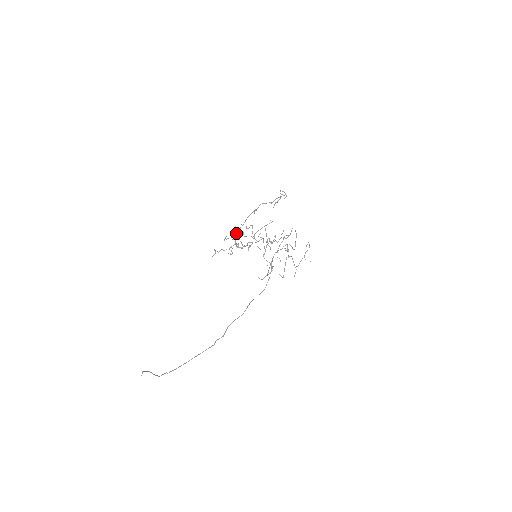
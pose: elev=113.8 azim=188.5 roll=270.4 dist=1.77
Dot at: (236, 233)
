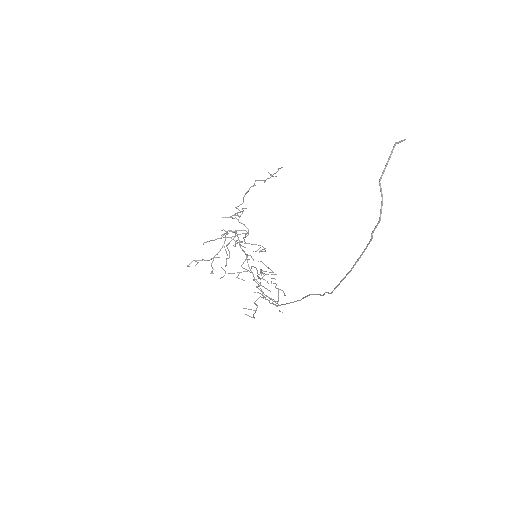
Dot at: occluded
